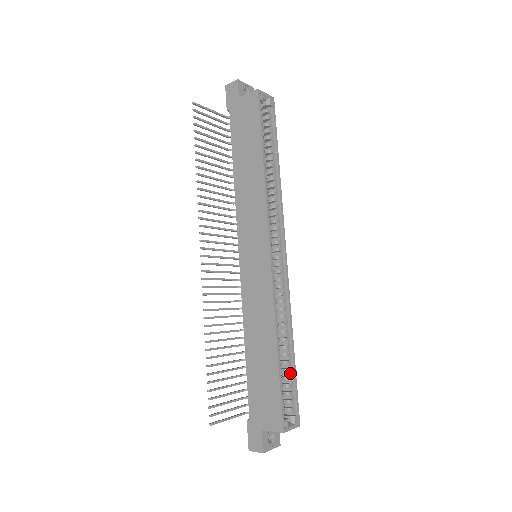
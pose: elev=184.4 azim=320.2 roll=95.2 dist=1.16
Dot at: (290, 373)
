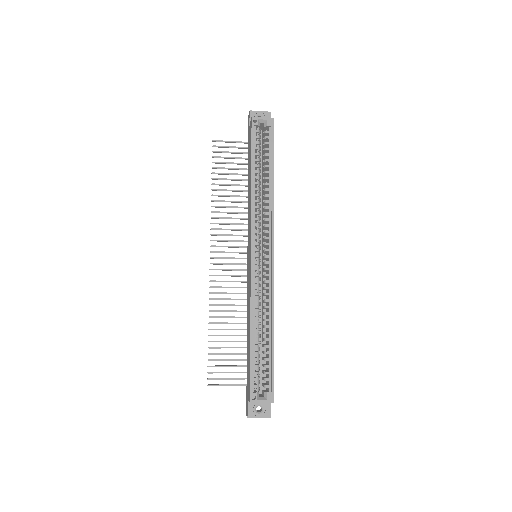
Dot at: (269, 356)
